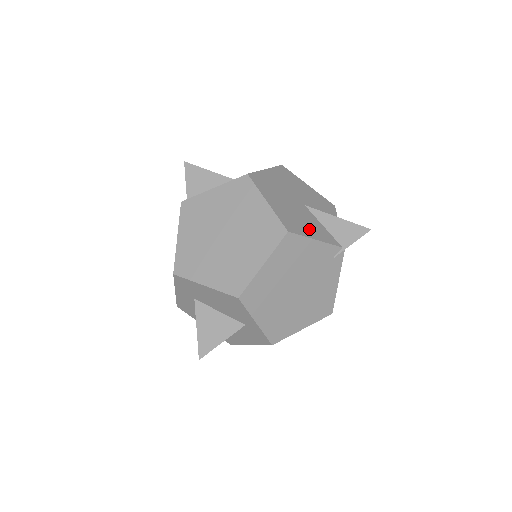
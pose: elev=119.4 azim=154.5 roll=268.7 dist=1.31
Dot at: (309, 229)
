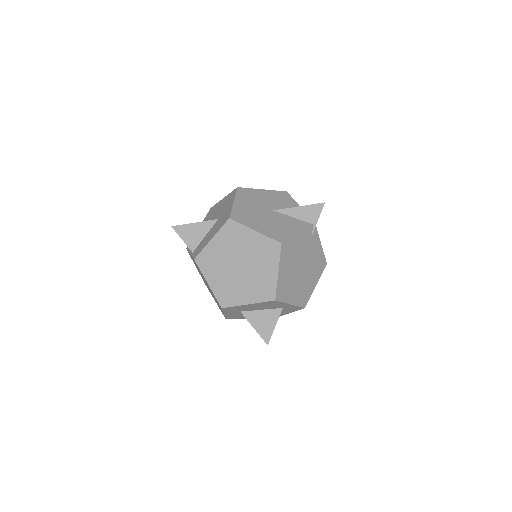
Dot at: (289, 229)
